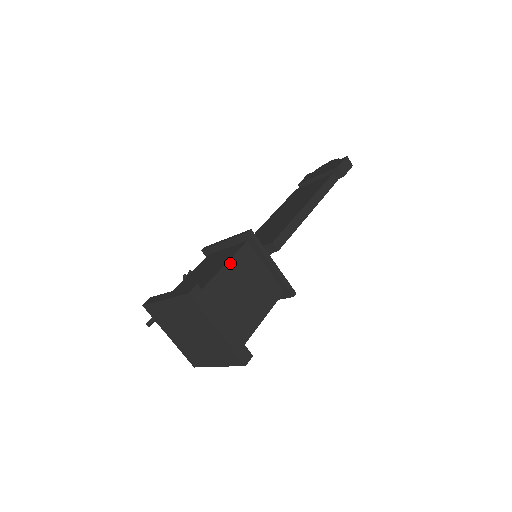
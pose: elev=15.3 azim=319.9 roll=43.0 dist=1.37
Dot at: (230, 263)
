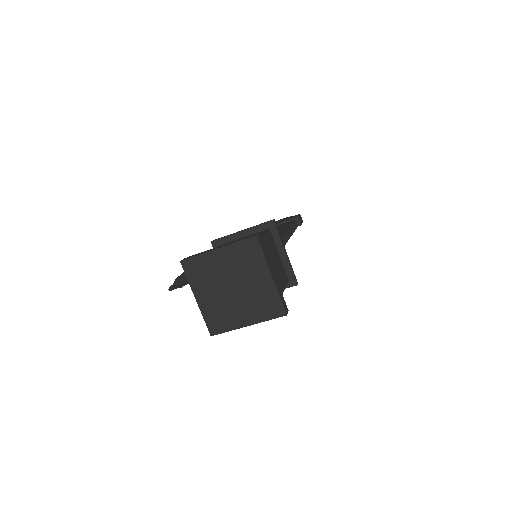
Dot at: (264, 236)
